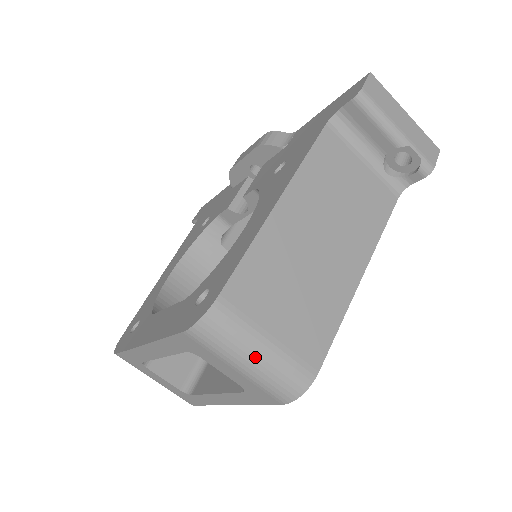
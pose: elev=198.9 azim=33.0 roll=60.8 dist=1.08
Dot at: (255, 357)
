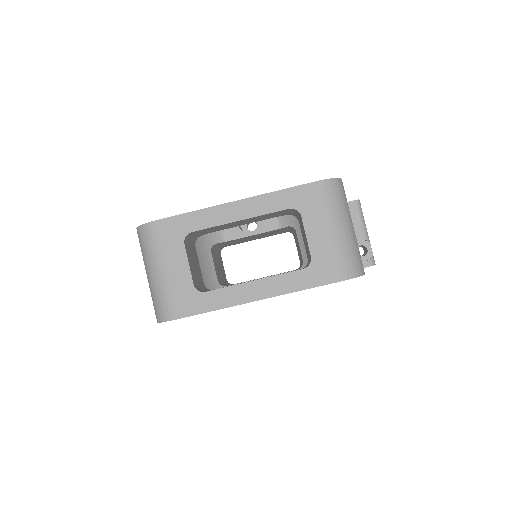
Dot at: (348, 227)
